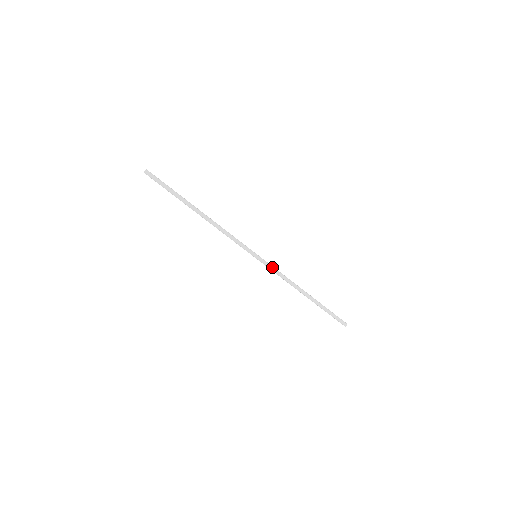
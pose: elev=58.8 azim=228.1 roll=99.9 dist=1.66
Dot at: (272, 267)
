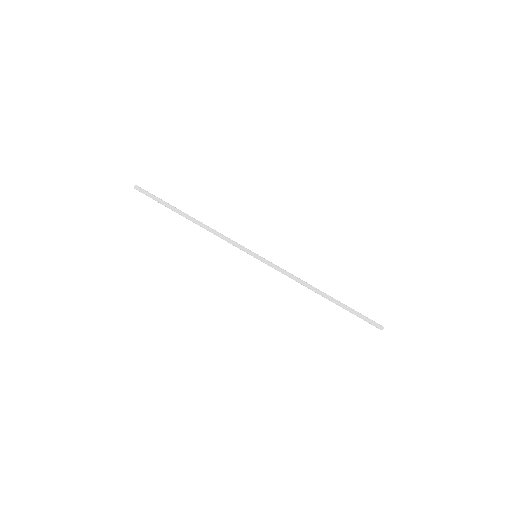
Dot at: (276, 265)
